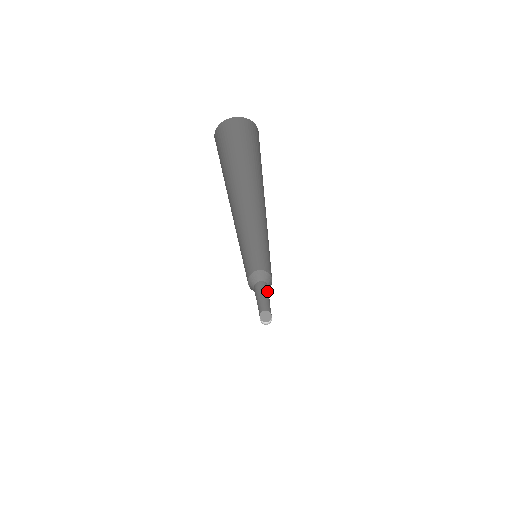
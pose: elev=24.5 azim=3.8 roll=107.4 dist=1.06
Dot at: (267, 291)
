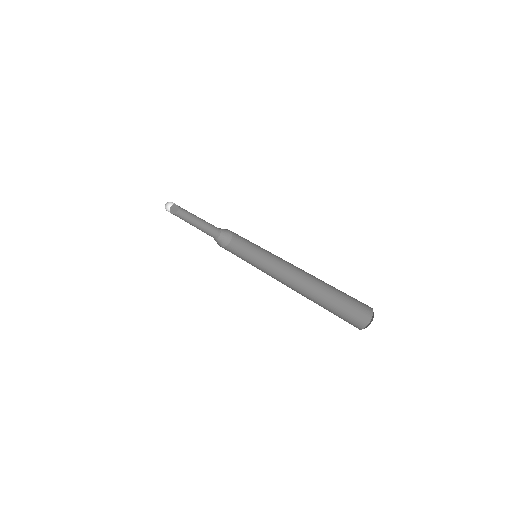
Dot at: occluded
